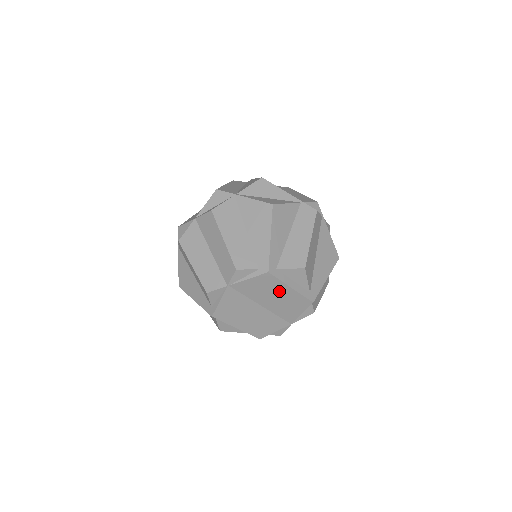
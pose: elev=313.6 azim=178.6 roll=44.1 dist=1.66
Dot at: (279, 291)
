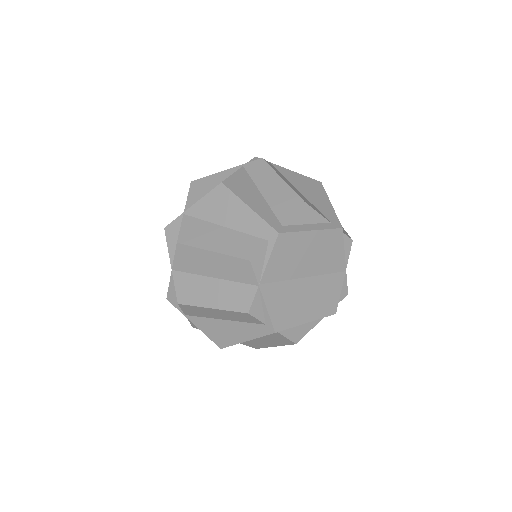
Dot at: (305, 245)
